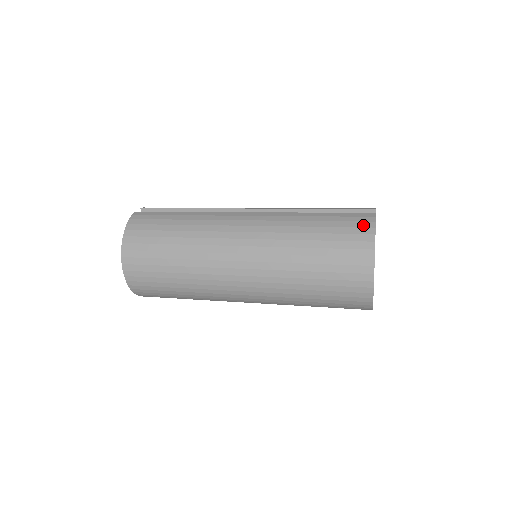
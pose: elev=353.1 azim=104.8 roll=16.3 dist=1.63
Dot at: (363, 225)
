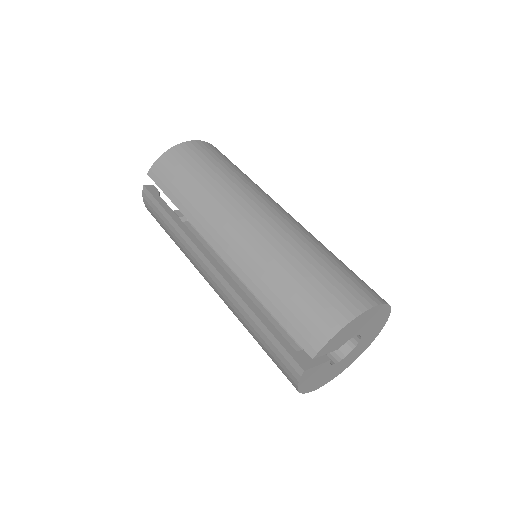
Dot at: (288, 374)
